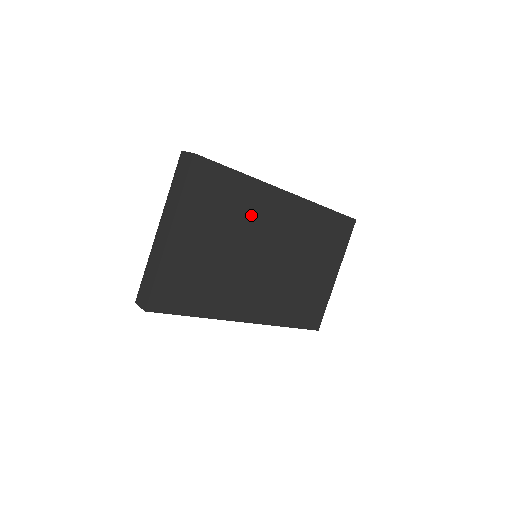
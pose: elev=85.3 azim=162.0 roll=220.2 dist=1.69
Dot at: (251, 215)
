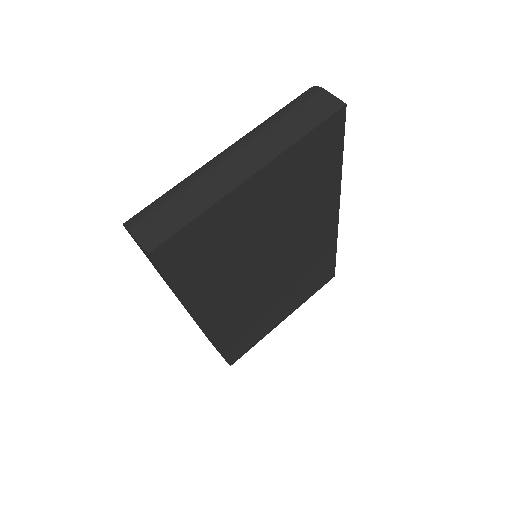
Dot at: (307, 214)
